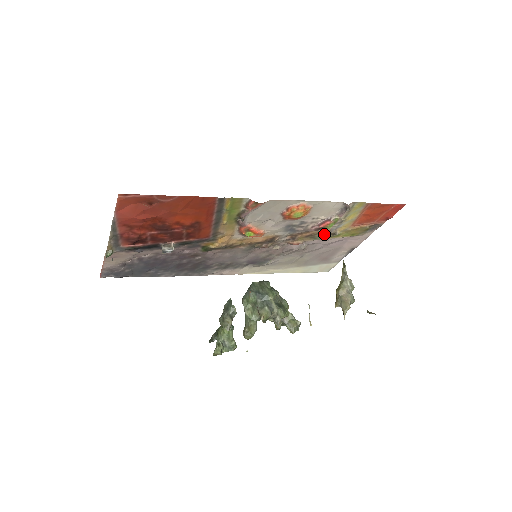
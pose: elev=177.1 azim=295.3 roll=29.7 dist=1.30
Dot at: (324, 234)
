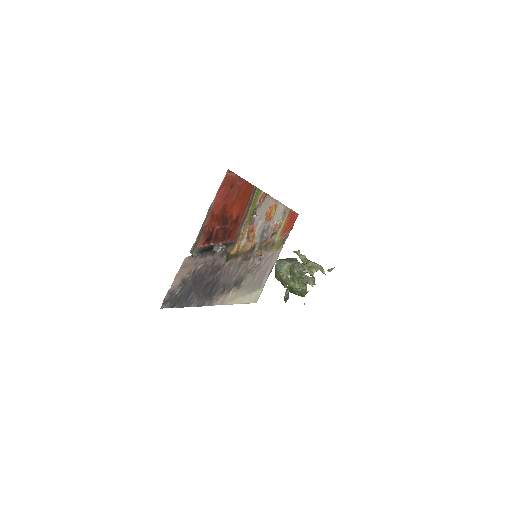
Dot at: (269, 245)
